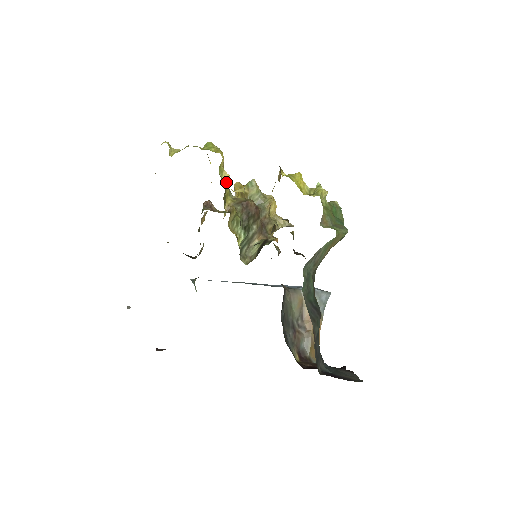
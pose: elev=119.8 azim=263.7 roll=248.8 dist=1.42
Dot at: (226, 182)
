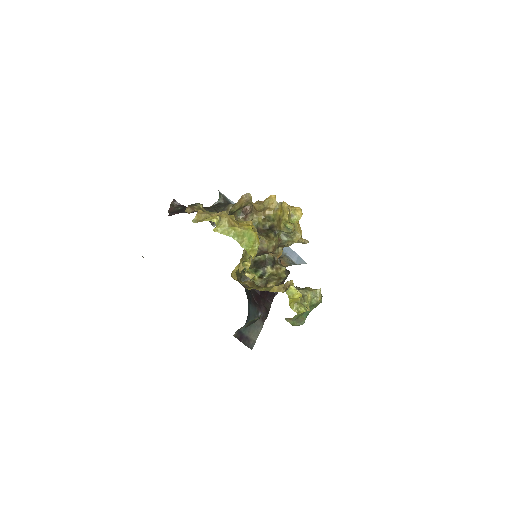
Dot at: occluded
